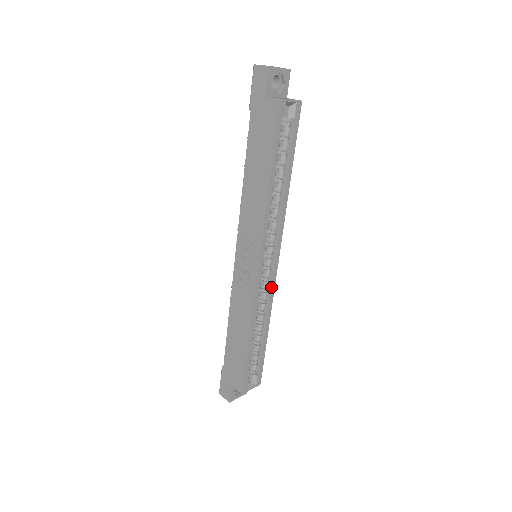
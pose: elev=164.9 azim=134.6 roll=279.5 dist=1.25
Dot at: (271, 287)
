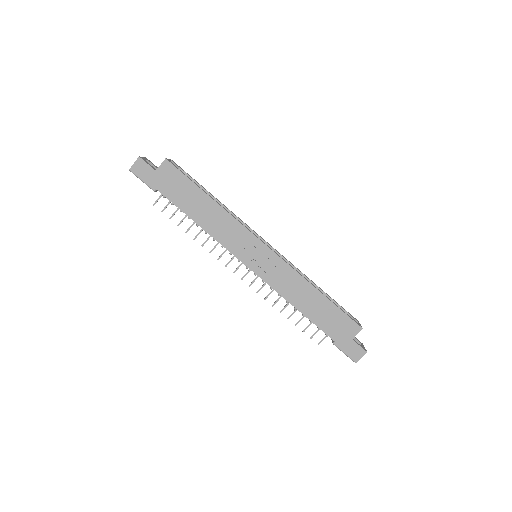
Dot at: (284, 258)
